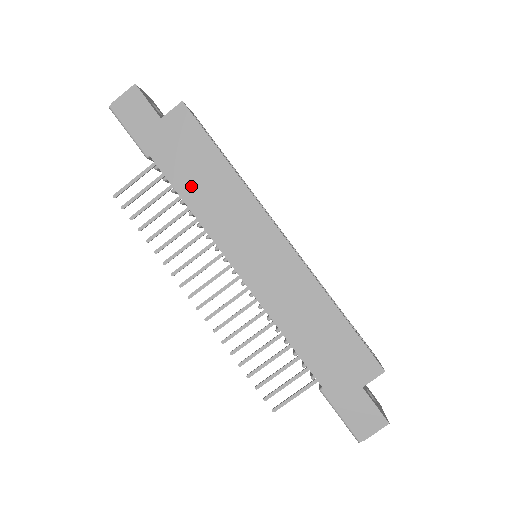
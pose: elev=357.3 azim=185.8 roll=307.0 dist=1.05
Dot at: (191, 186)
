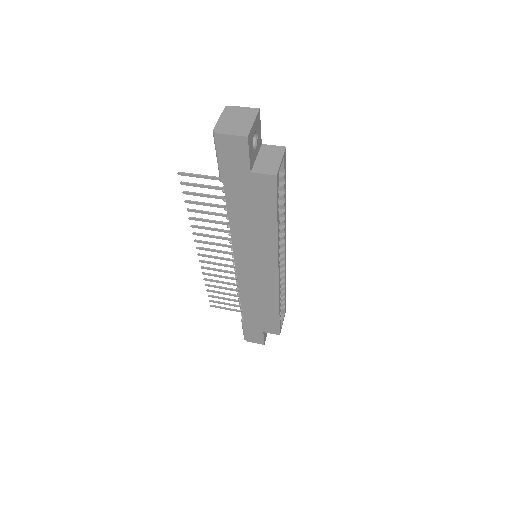
Dot at: (241, 218)
